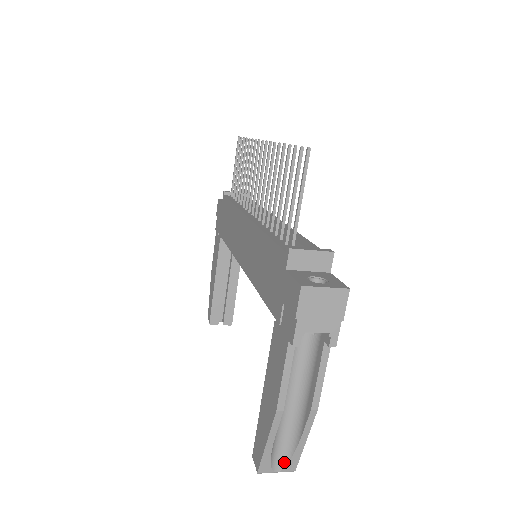
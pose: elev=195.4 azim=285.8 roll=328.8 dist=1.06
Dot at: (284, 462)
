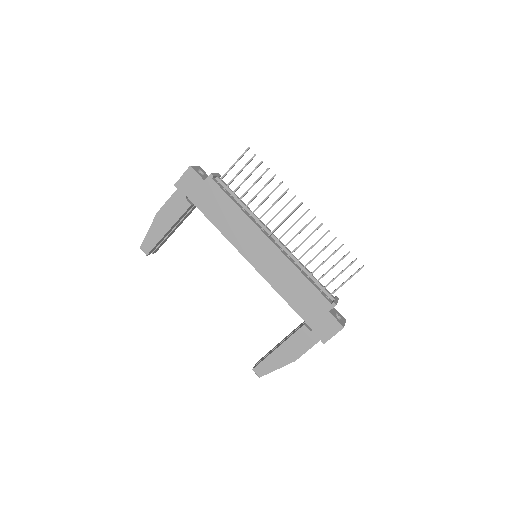
Dot at: occluded
